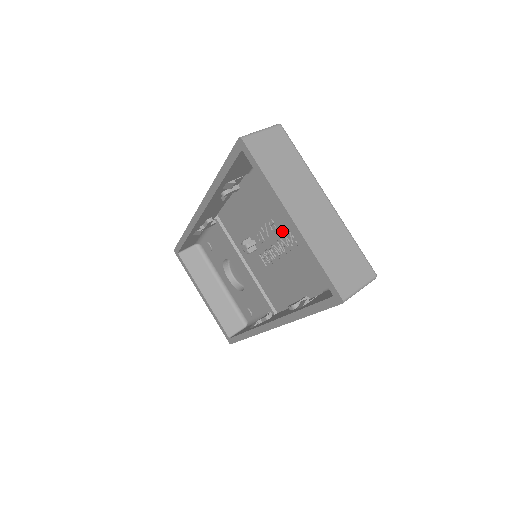
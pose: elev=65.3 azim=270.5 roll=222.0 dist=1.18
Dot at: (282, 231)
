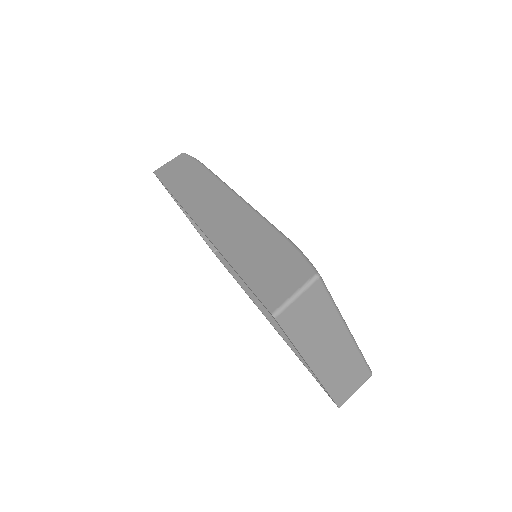
Dot at: occluded
